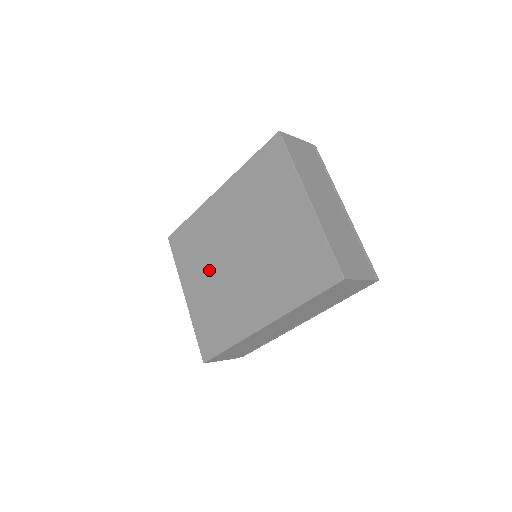
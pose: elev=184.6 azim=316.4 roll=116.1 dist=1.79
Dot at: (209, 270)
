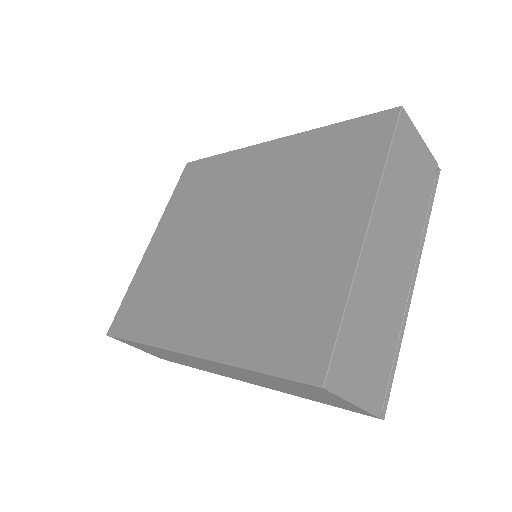
Dot at: (191, 231)
